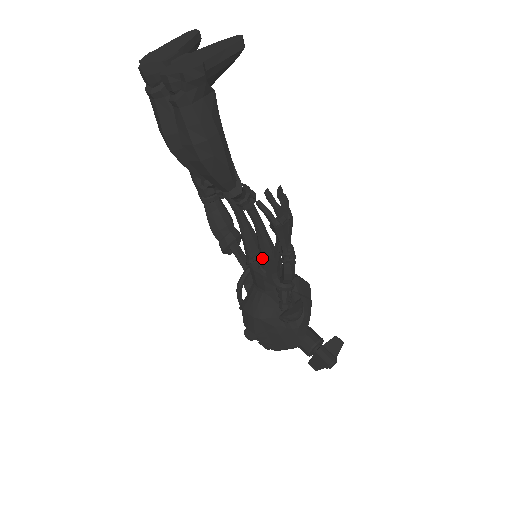
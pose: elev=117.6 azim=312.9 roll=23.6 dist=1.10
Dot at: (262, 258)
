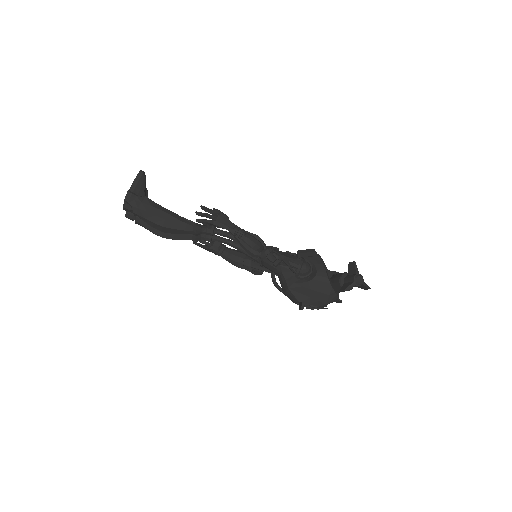
Dot at: occluded
